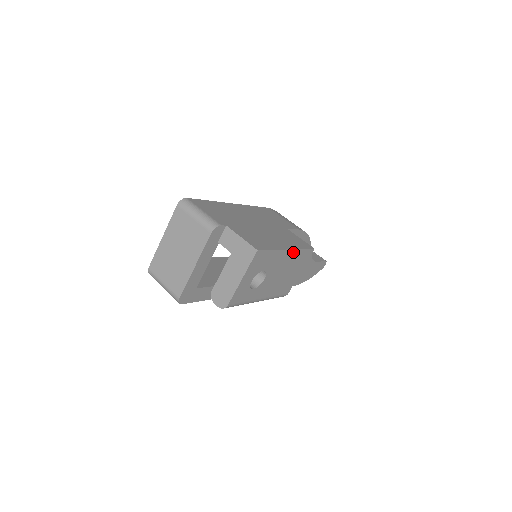
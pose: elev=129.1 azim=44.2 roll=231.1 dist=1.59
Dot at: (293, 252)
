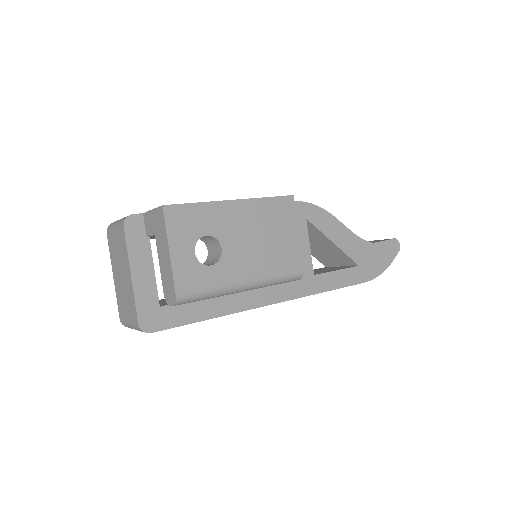
Dot at: (248, 204)
